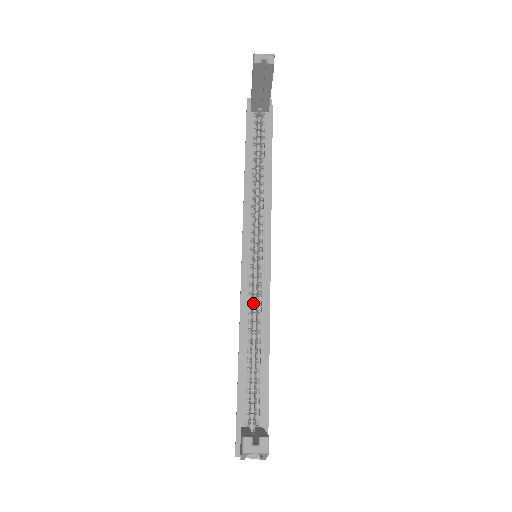
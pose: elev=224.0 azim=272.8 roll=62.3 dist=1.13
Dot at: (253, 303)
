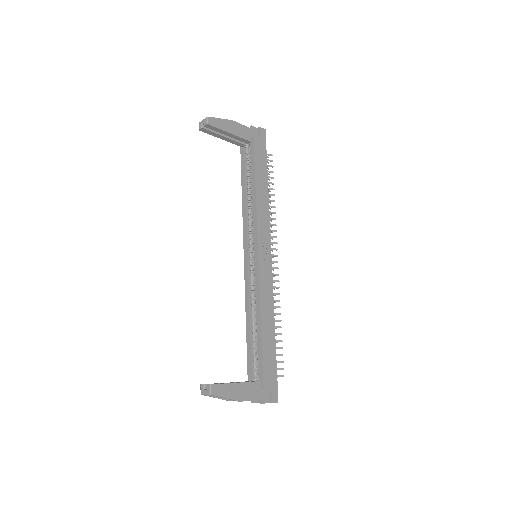
Dot at: occluded
